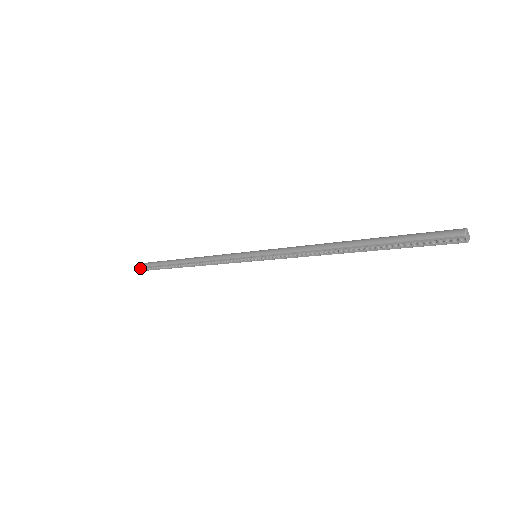
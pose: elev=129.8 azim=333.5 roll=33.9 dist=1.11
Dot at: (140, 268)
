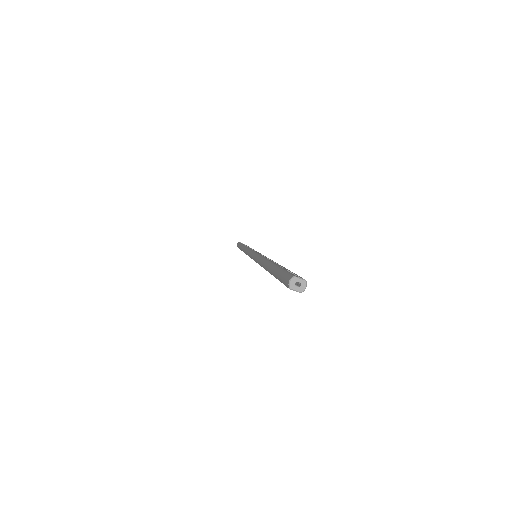
Dot at: occluded
